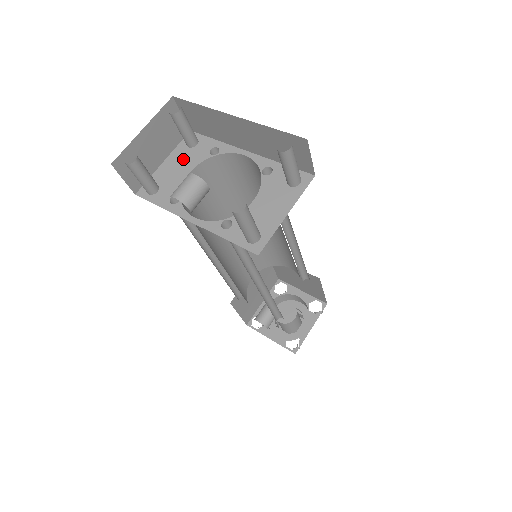
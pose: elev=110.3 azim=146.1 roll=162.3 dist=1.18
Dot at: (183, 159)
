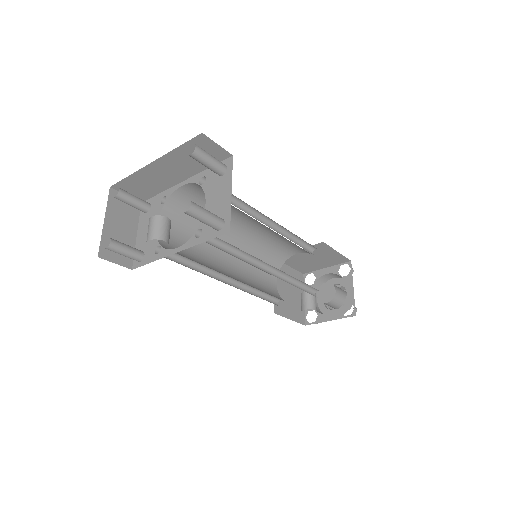
Dot at: (147, 222)
